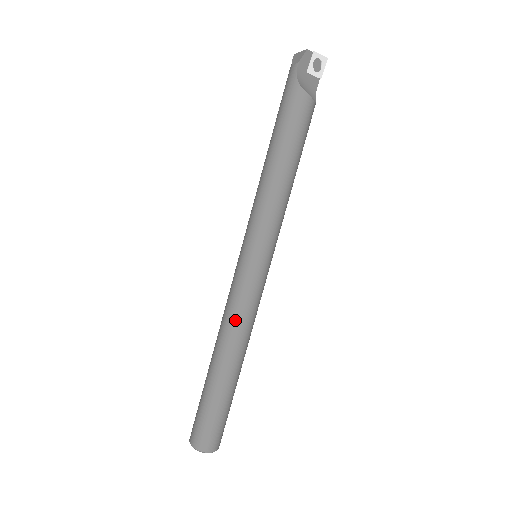
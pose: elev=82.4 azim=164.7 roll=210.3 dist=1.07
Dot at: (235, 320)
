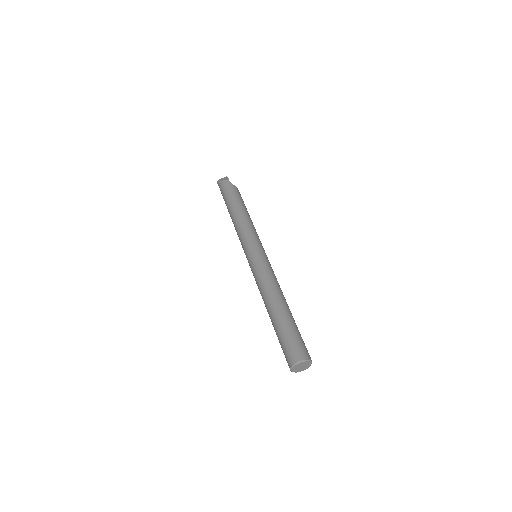
Dot at: (274, 279)
